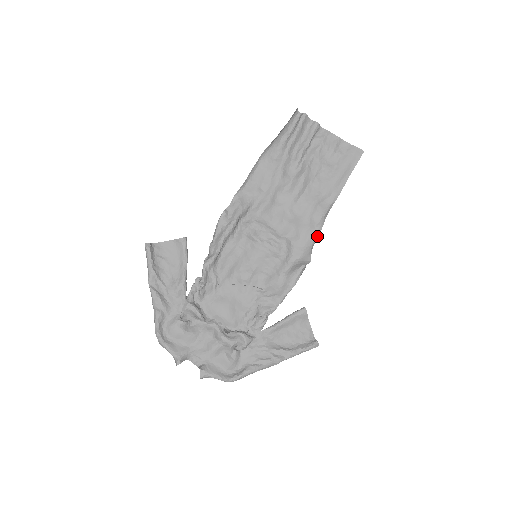
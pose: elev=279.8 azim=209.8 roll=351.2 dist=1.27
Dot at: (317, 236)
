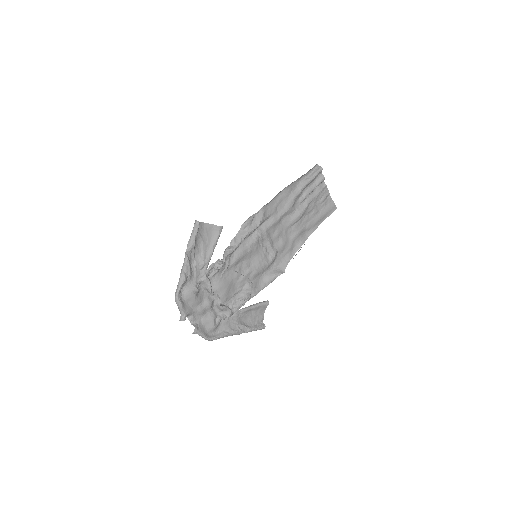
Dot at: (293, 255)
